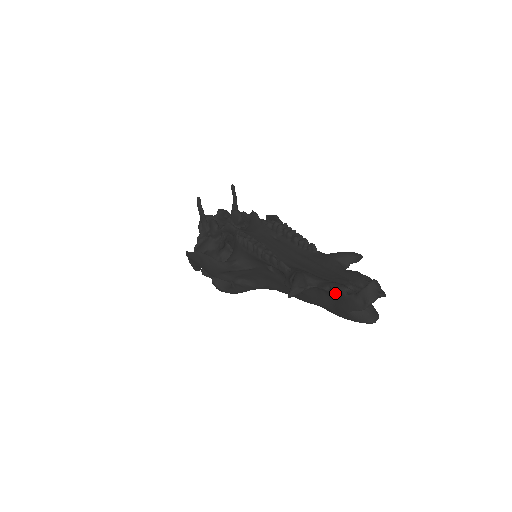
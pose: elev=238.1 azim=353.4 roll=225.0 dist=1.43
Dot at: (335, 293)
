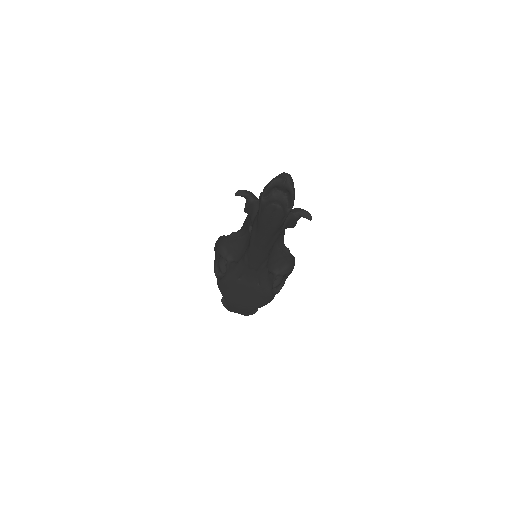
Dot at: occluded
